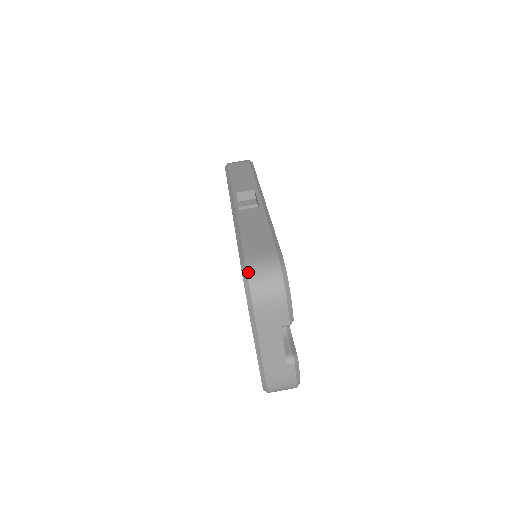
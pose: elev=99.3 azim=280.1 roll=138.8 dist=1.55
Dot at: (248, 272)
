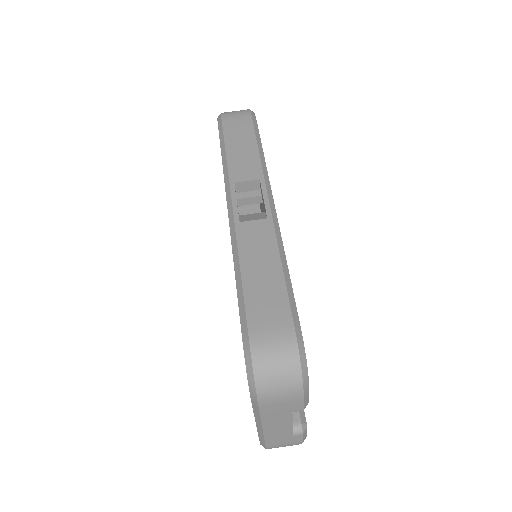
Dot at: (253, 358)
